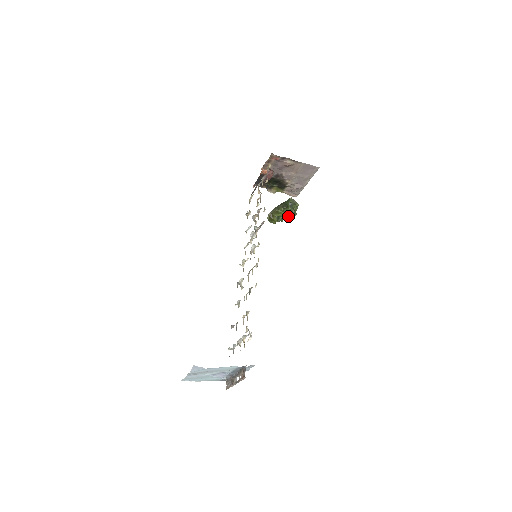
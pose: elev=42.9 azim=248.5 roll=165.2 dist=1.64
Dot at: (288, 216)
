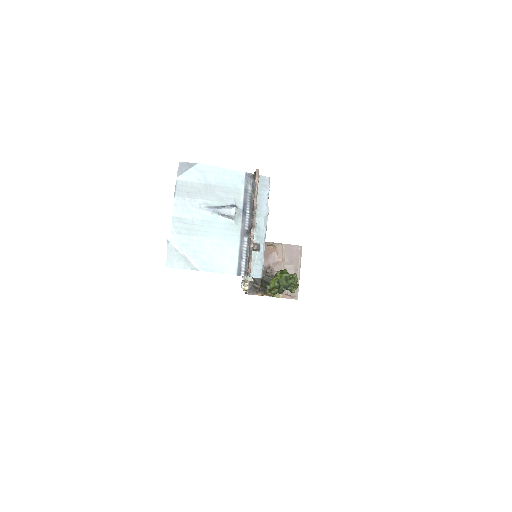
Dot at: (289, 284)
